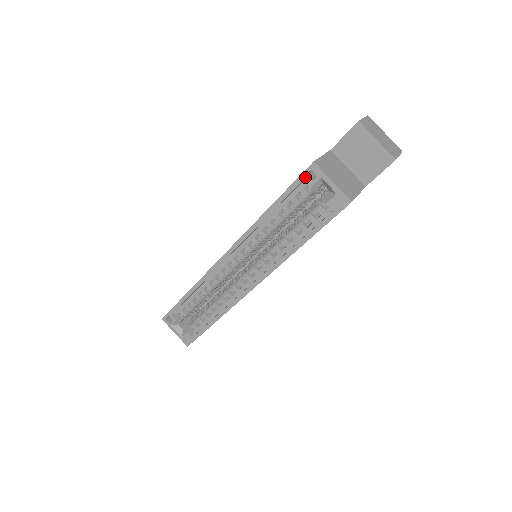
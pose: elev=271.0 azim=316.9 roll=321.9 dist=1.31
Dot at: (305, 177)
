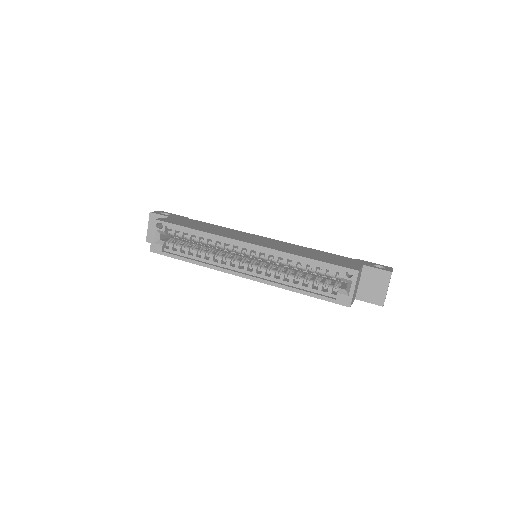
Dot at: (345, 271)
